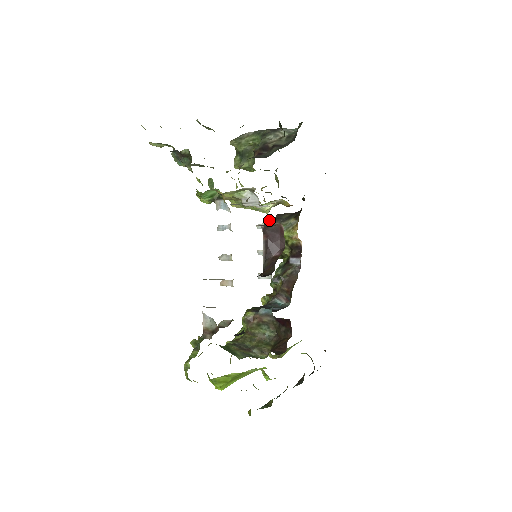
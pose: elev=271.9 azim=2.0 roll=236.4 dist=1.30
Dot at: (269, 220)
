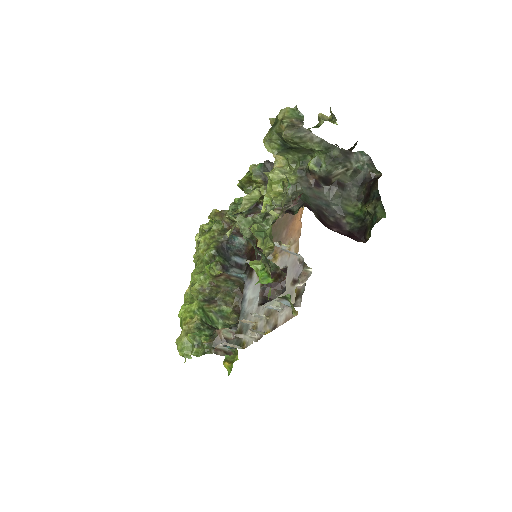
Dot at: (259, 171)
